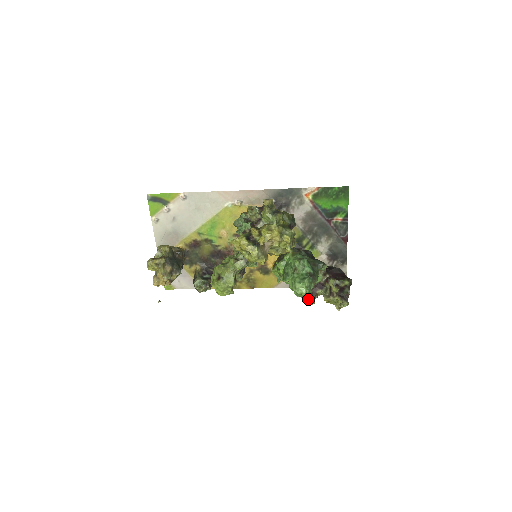
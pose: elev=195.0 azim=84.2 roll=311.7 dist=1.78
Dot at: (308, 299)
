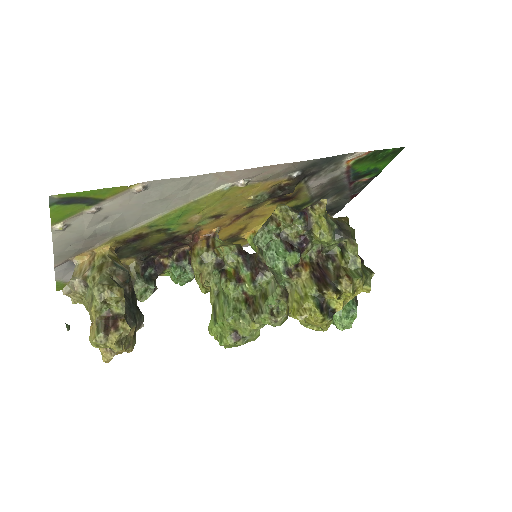
Dot at: occluded
